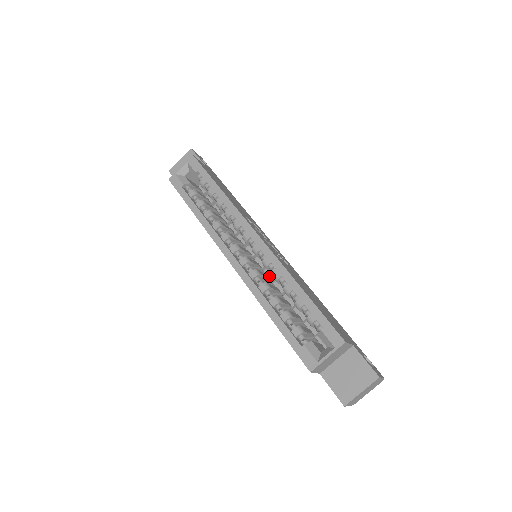
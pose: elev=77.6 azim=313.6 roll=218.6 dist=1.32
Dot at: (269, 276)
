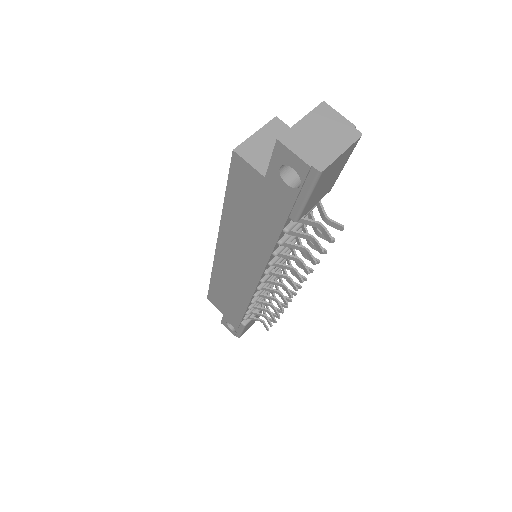
Dot at: occluded
